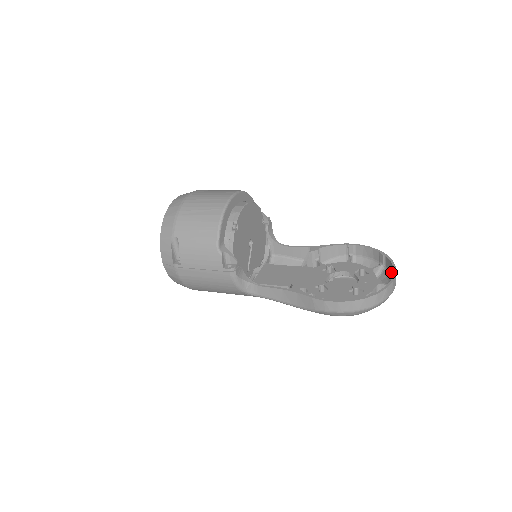
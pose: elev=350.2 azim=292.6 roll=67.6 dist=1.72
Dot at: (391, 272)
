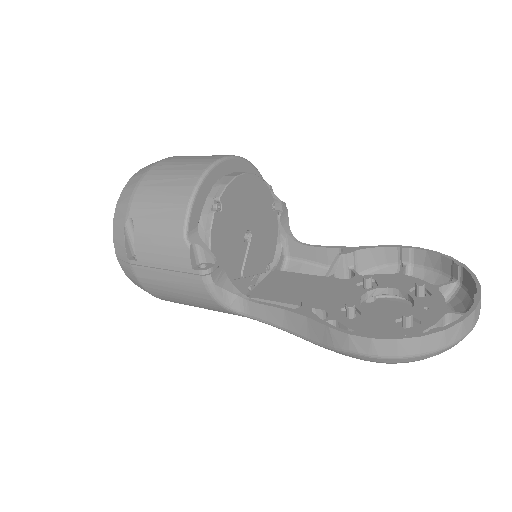
Dot at: (471, 294)
